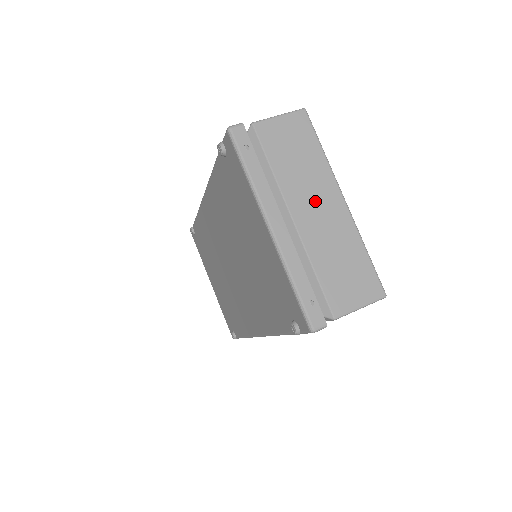
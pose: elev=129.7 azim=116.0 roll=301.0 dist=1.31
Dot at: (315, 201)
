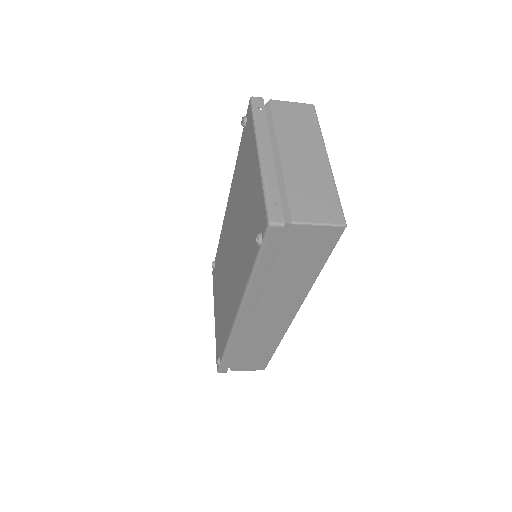
Dot at: (303, 151)
